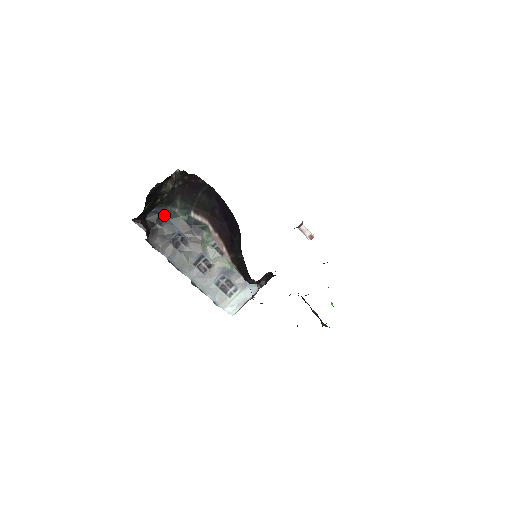
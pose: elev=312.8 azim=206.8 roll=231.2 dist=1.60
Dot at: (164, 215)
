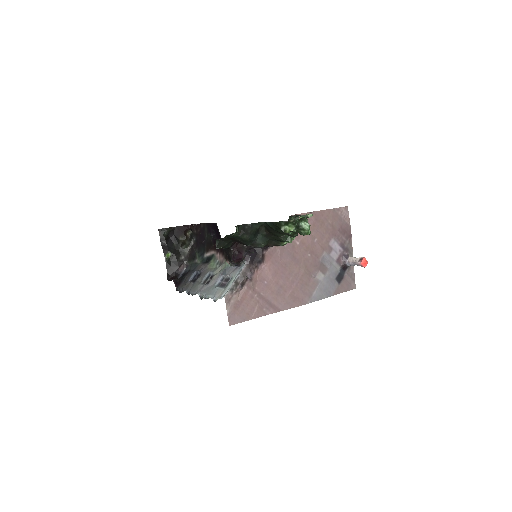
Dot at: (190, 270)
